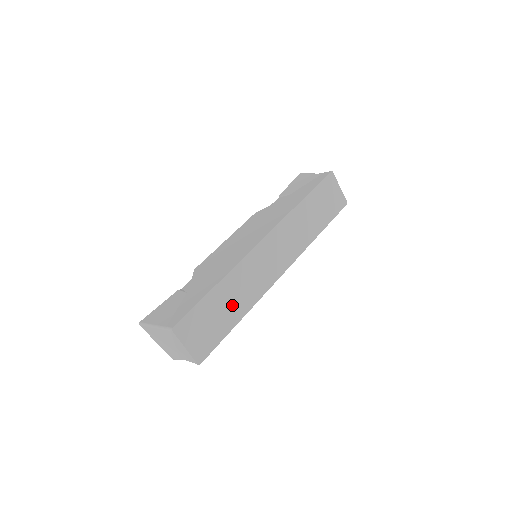
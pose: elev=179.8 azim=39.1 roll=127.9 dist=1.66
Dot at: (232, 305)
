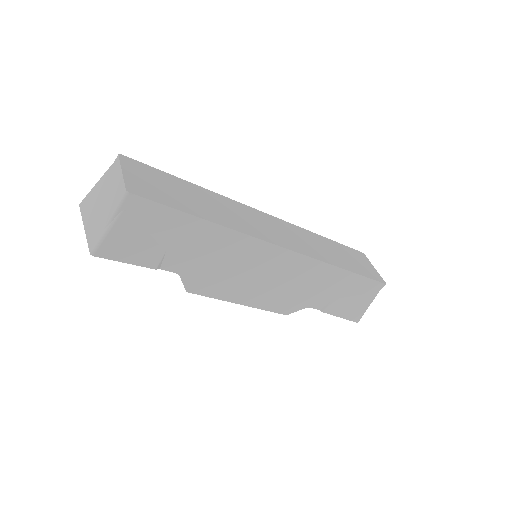
Dot at: (205, 206)
